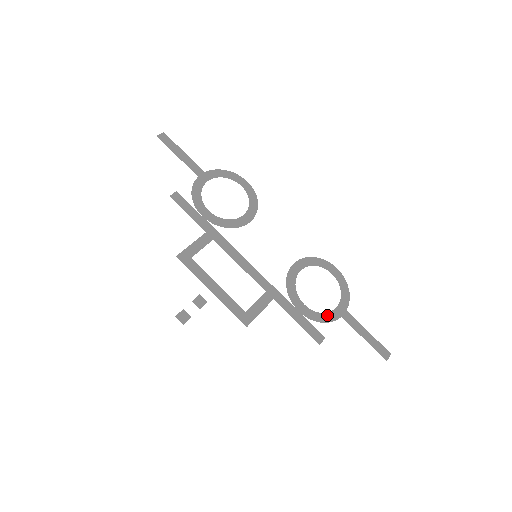
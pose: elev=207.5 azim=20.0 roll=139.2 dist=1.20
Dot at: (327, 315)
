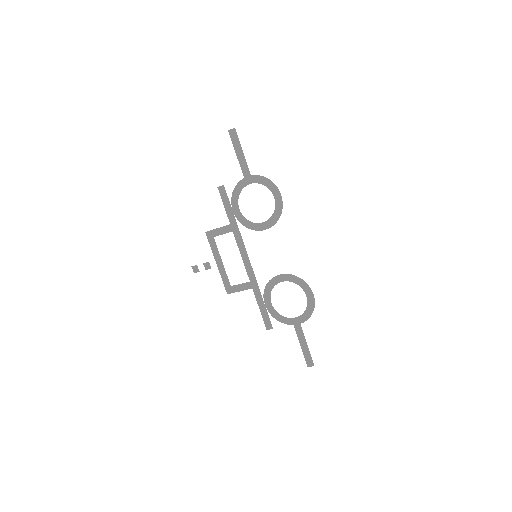
Dot at: (283, 318)
